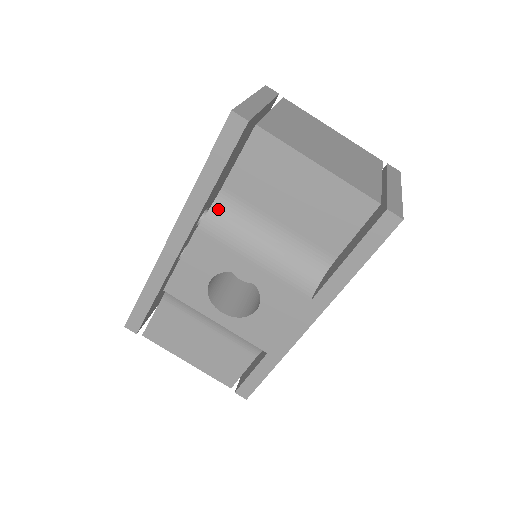
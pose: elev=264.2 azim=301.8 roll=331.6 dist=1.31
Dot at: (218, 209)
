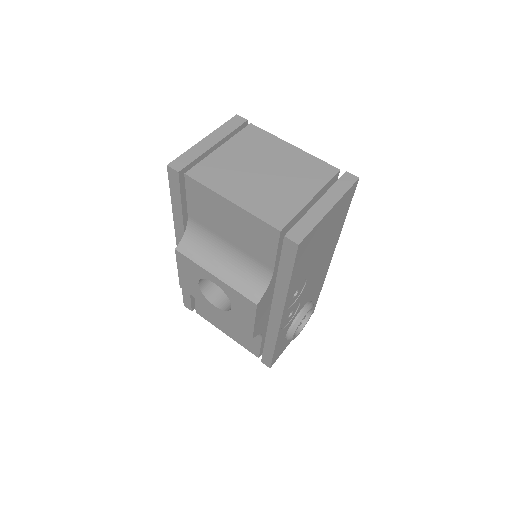
Dot at: (190, 232)
